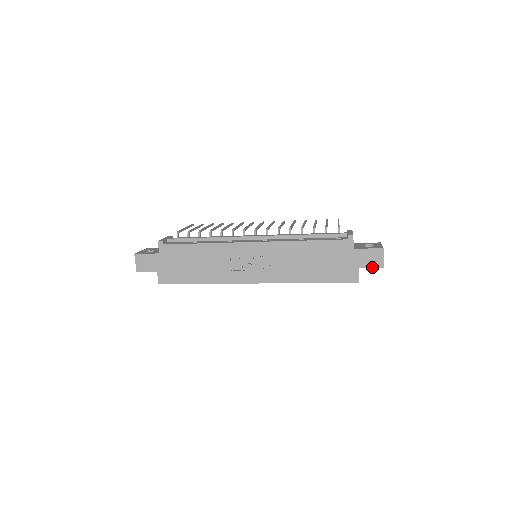
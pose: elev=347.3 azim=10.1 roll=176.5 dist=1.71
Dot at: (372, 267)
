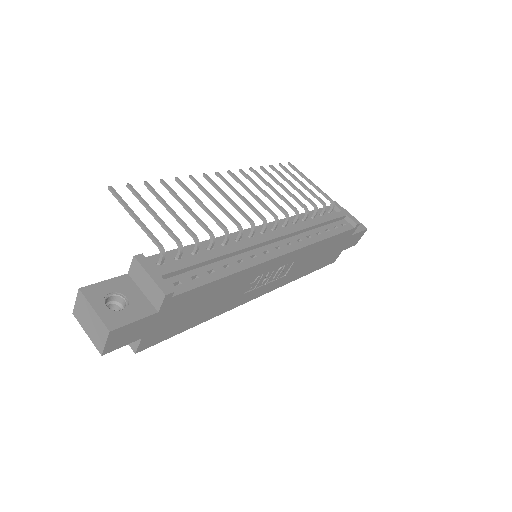
Dot at: occluded
